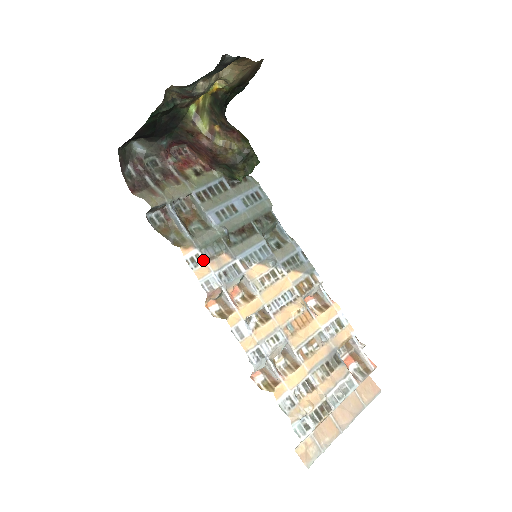
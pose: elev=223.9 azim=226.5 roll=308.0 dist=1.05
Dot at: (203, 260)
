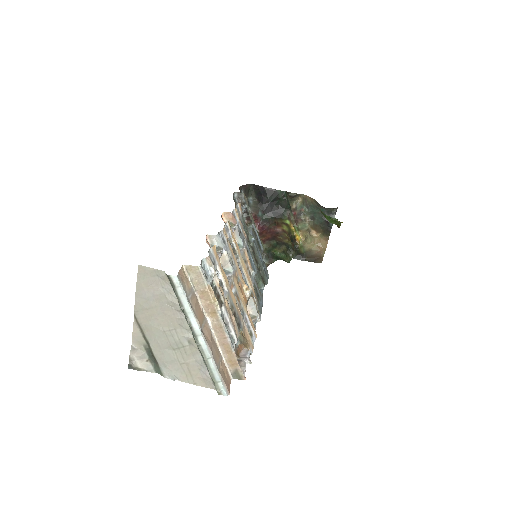
Dot at: (240, 217)
